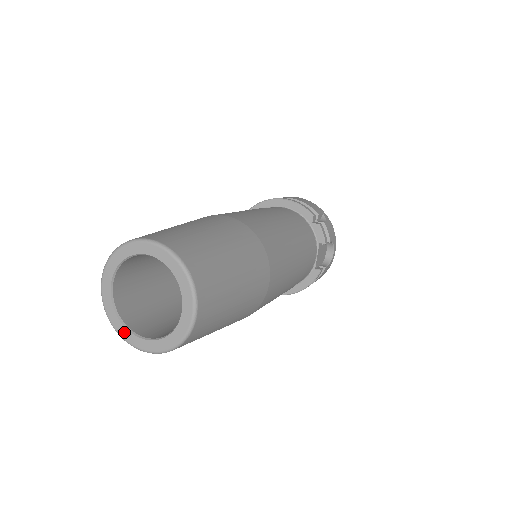
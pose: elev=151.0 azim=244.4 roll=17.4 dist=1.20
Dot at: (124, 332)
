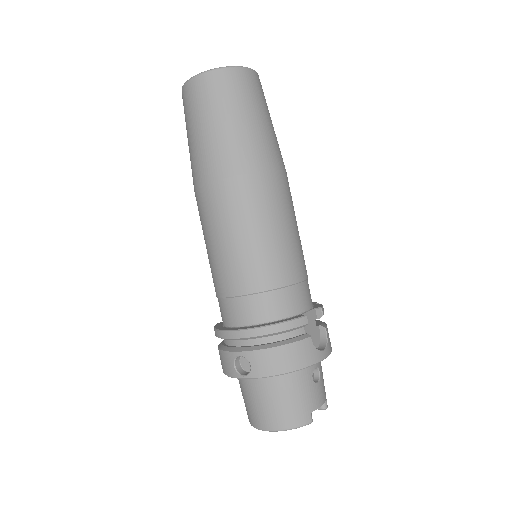
Dot at: occluded
